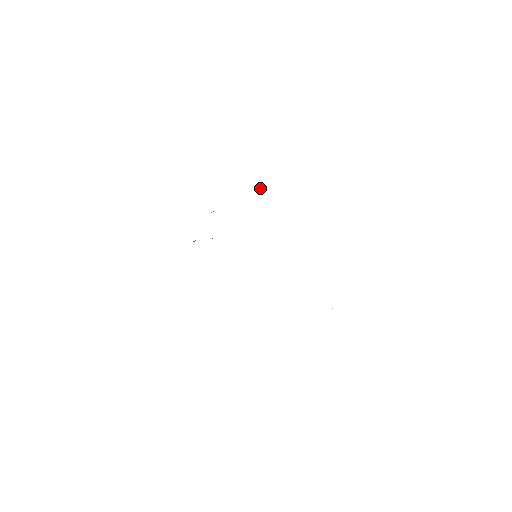
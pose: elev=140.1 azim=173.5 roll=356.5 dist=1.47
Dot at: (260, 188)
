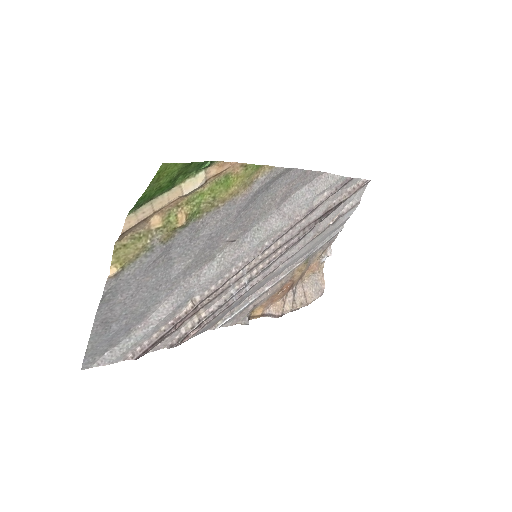
Dot at: (330, 254)
